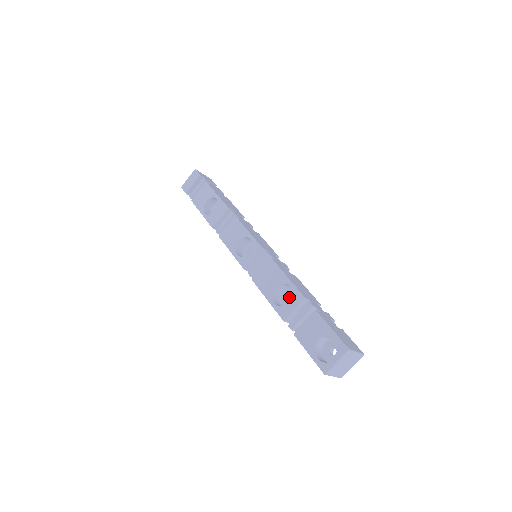
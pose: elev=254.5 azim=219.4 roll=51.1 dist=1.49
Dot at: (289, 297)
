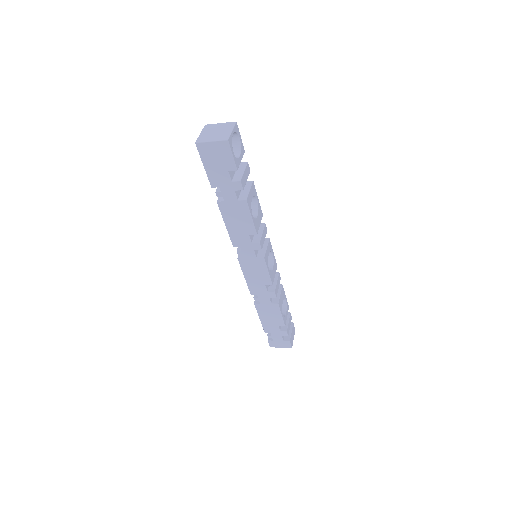
Dot at: occluded
